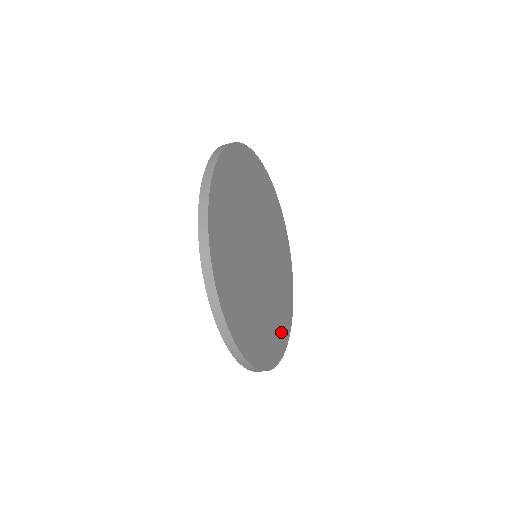
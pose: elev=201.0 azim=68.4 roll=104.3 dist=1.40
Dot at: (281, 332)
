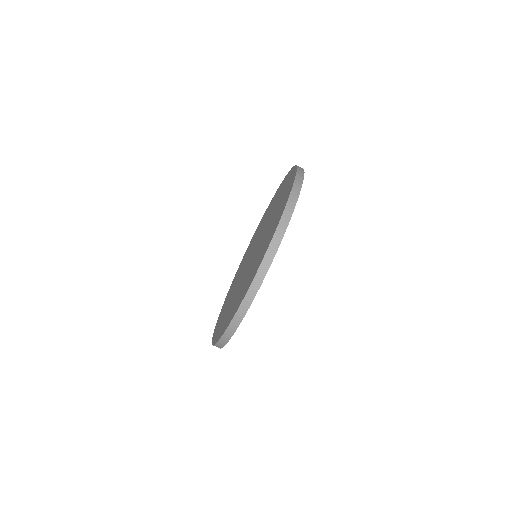
Dot at: occluded
